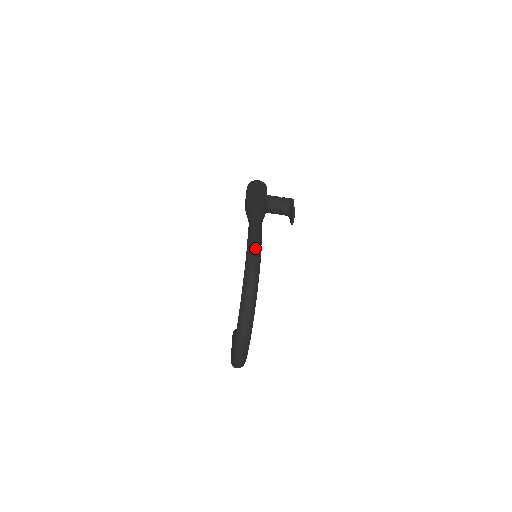
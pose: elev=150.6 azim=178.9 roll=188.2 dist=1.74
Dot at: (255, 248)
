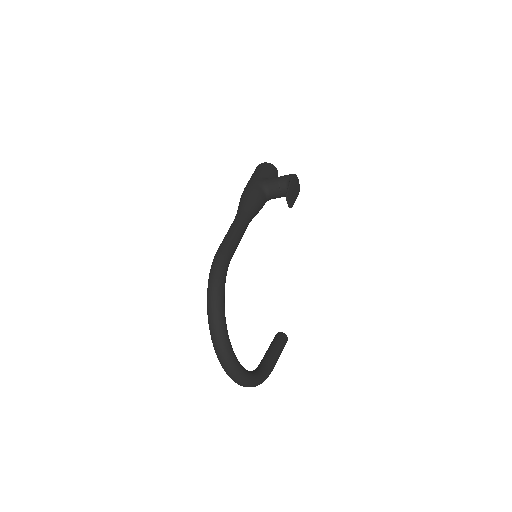
Dot at: (217, 259)
